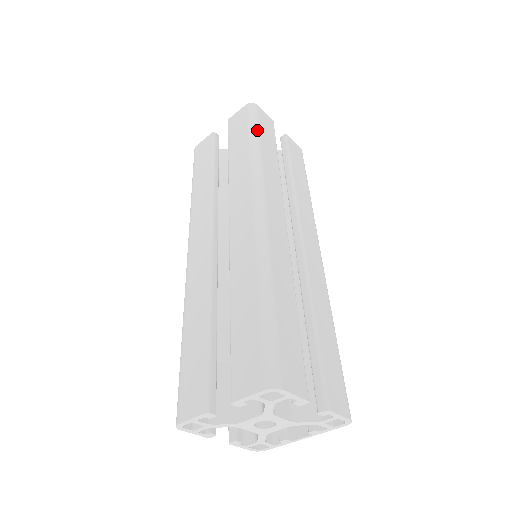
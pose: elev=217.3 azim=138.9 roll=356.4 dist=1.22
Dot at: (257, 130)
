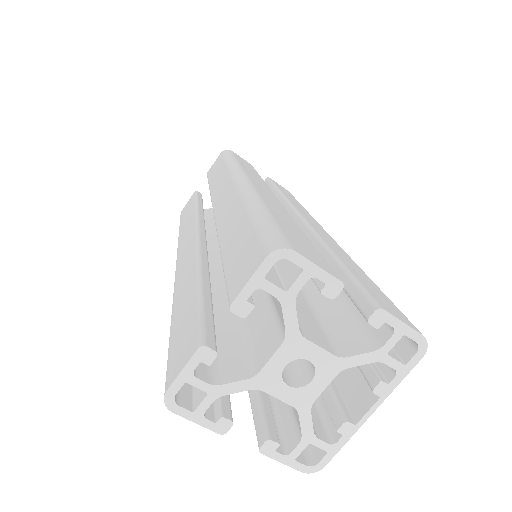
Dot at: (232, 156)
